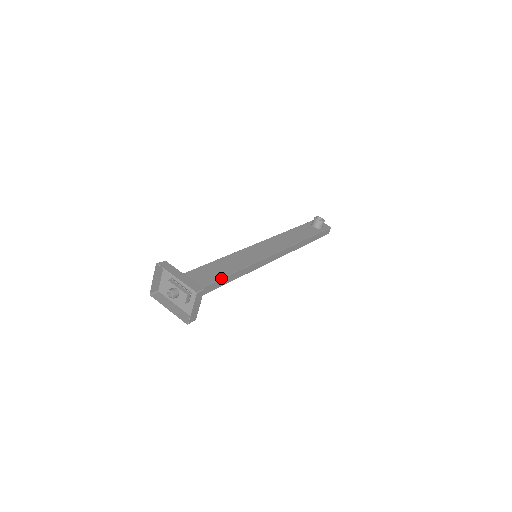
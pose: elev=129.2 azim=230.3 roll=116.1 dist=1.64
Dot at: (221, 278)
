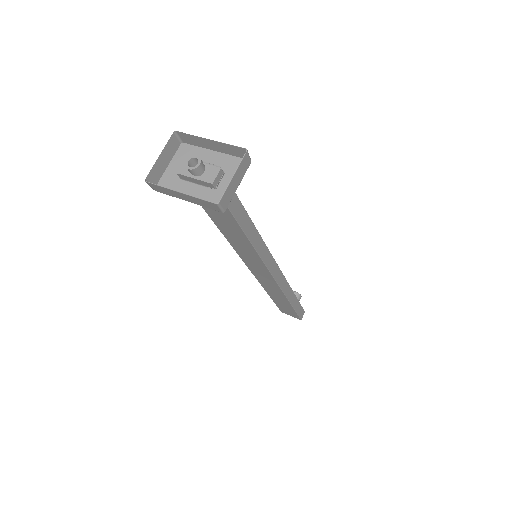
Dot at: (244, 208)
